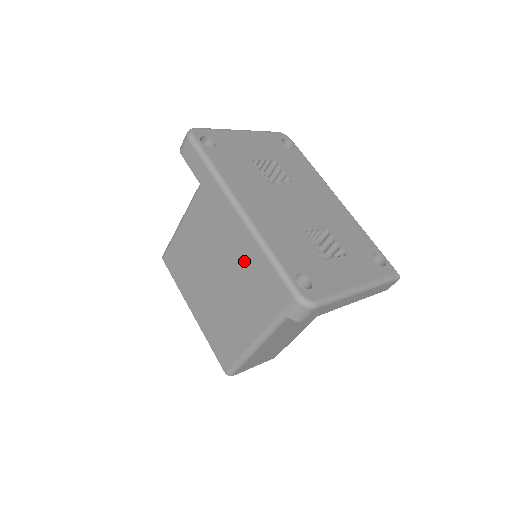
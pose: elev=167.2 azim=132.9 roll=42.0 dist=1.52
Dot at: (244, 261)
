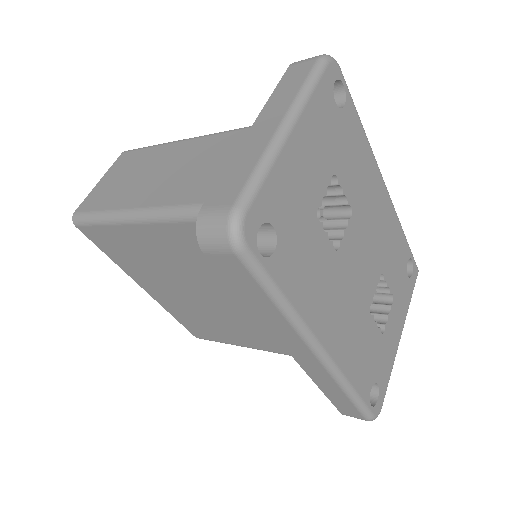
Dot at: occluded
